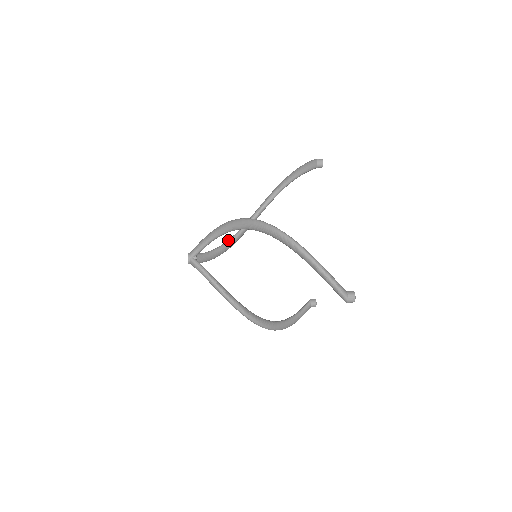
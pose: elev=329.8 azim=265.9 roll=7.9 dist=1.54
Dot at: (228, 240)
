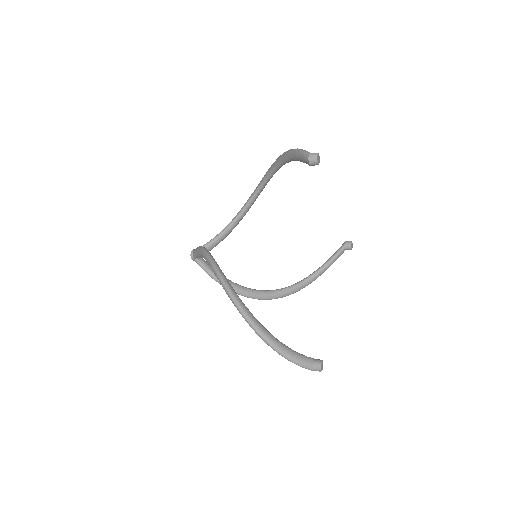
Dot at: (241, 286)
